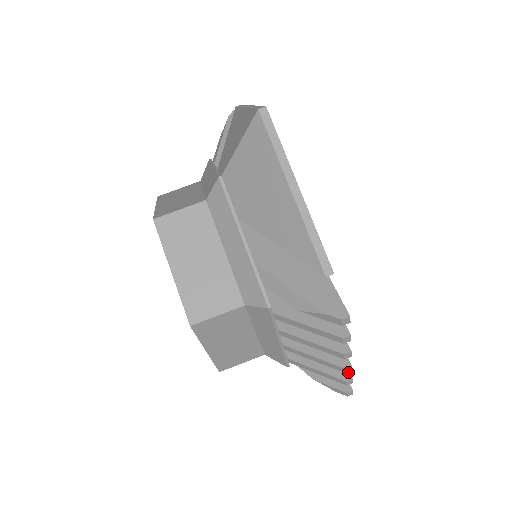
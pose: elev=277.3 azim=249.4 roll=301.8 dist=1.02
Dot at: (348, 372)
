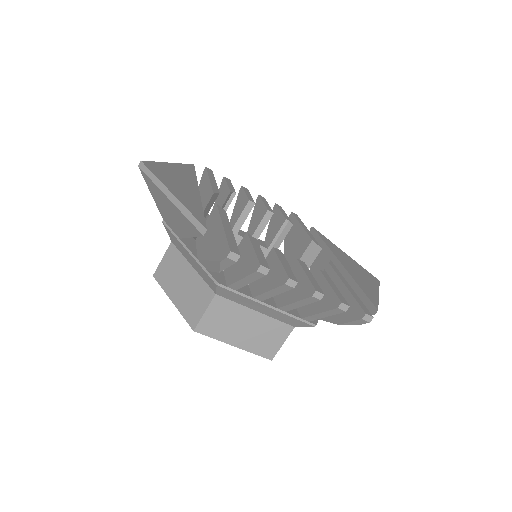
Dot at: (338, 299)
